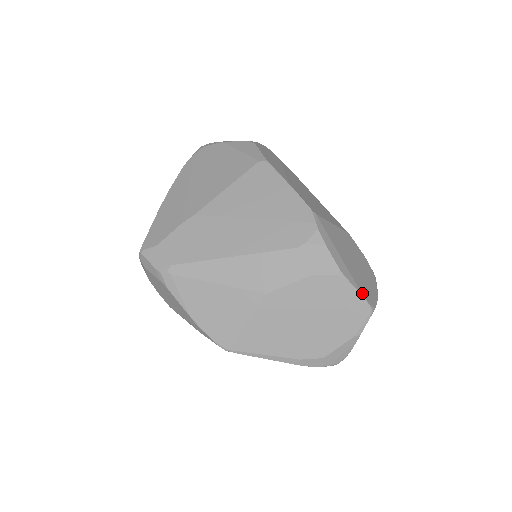
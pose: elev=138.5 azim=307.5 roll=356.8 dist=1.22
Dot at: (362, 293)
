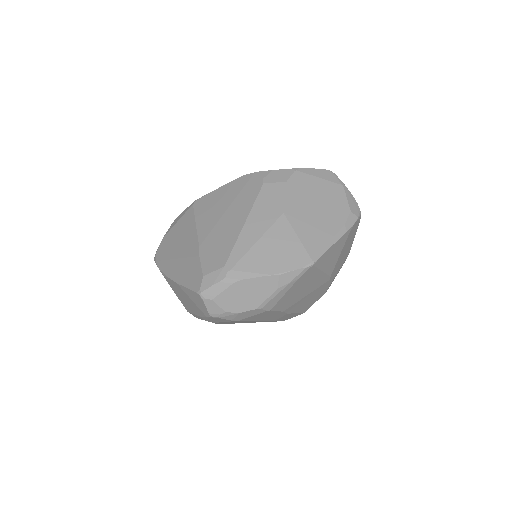
Dot at: (315, 169)
